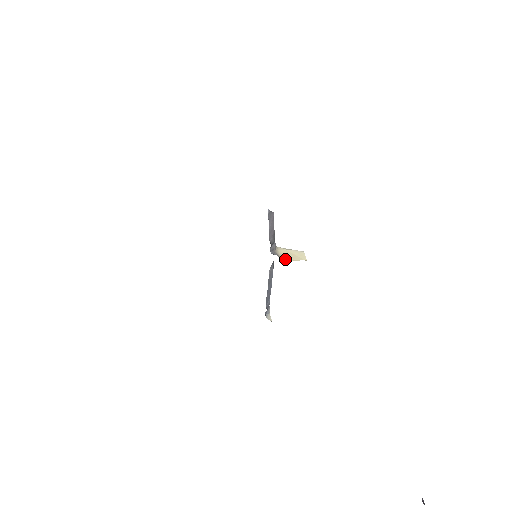
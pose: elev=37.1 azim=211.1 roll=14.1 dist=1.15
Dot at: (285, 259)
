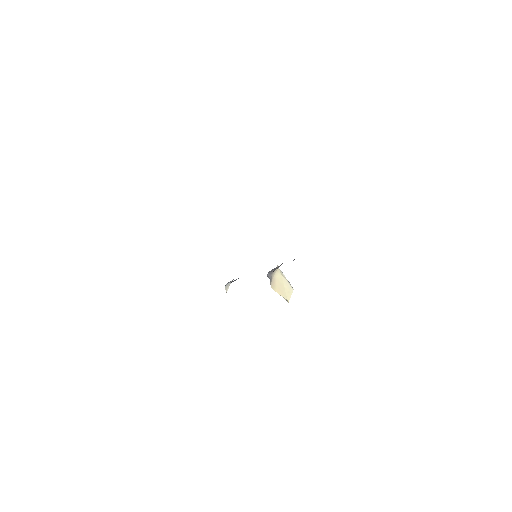
Dot at: (274, 287)
